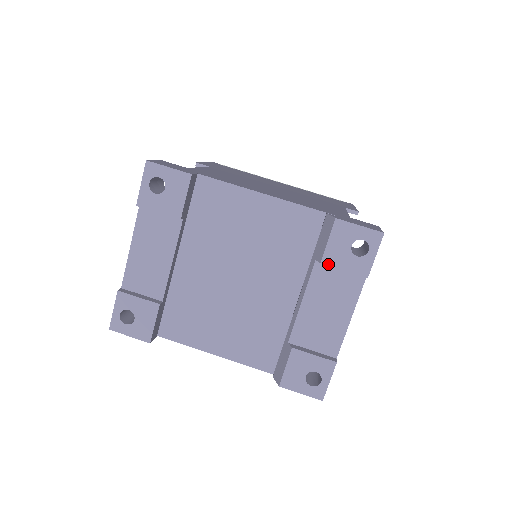
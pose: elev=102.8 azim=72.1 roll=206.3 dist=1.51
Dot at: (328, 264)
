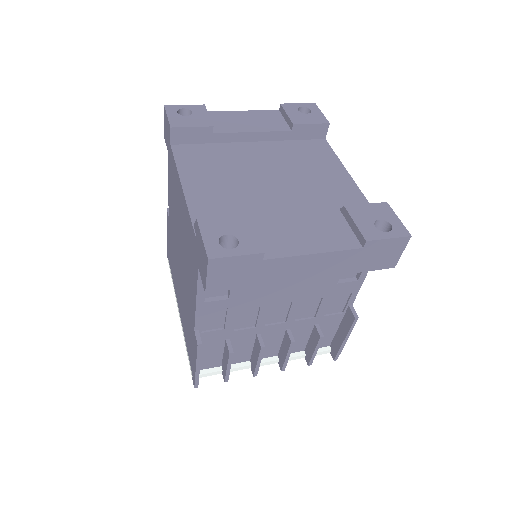
Dot at: (349, 211)
